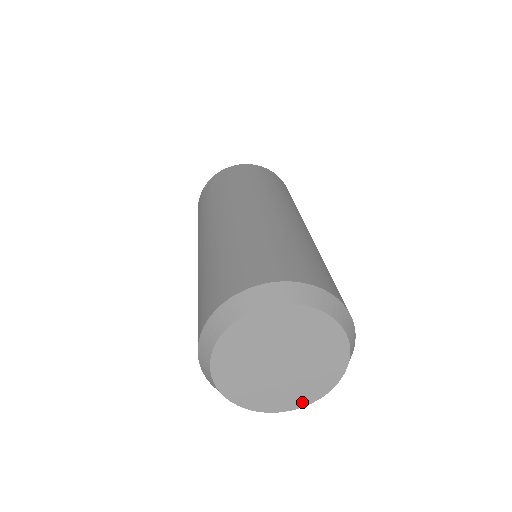
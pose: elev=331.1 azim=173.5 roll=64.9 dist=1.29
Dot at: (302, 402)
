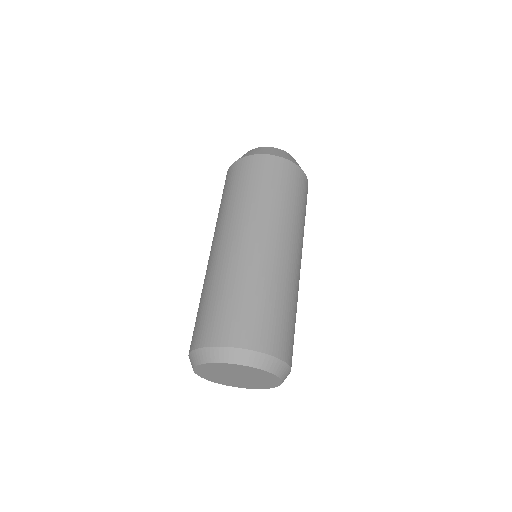
Dot at: (272, 386)
